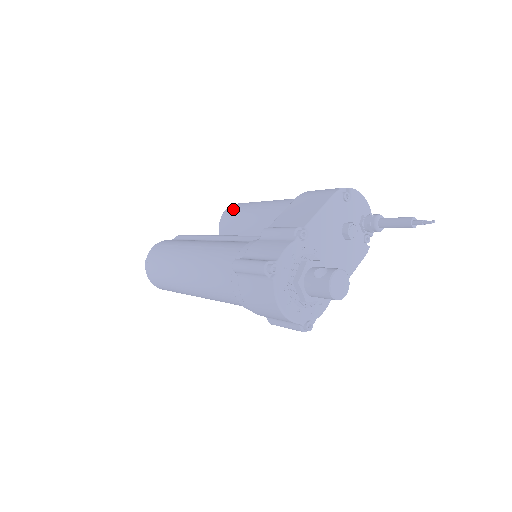
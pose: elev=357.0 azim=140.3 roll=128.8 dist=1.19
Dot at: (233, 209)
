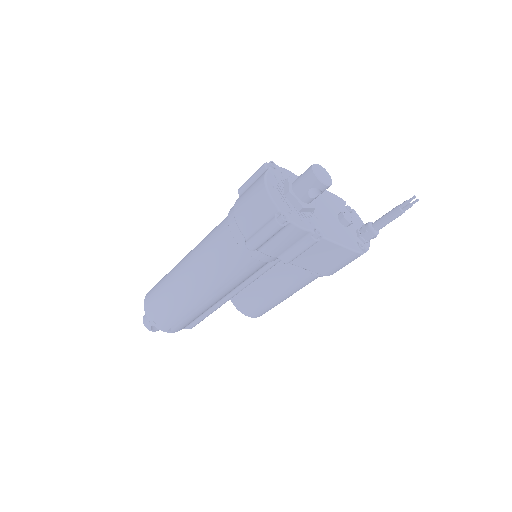
Dot at: occluded
